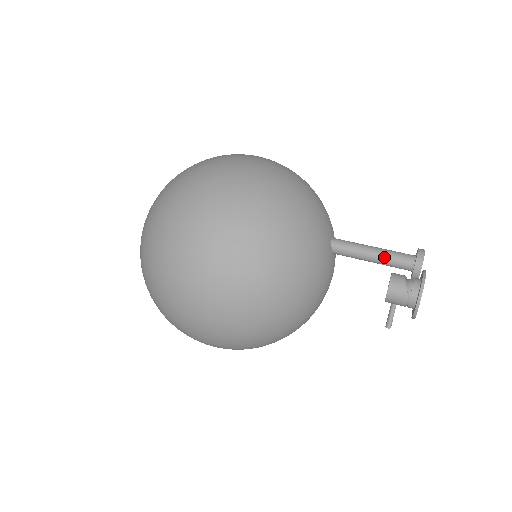
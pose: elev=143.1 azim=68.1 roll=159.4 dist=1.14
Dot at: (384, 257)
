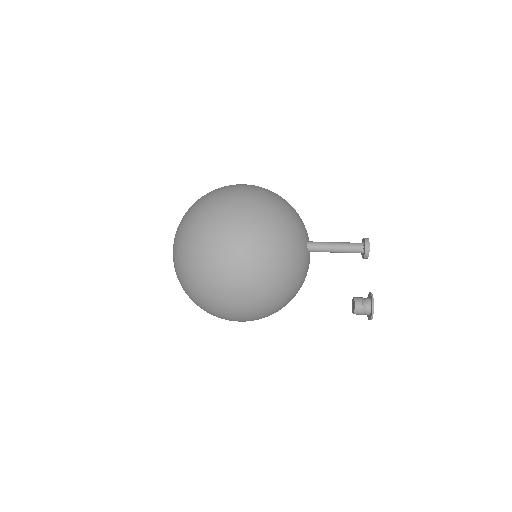
Dot at: (344, 252)
